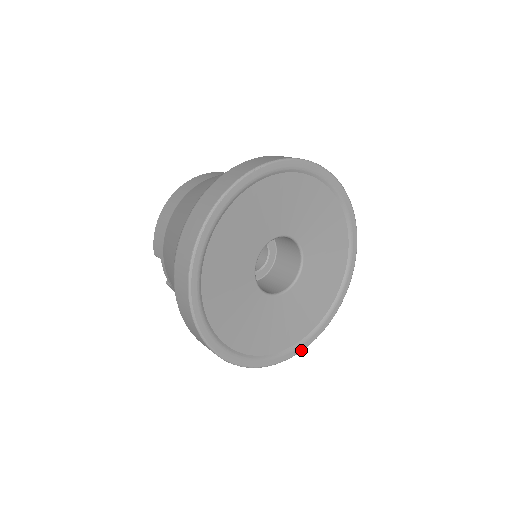
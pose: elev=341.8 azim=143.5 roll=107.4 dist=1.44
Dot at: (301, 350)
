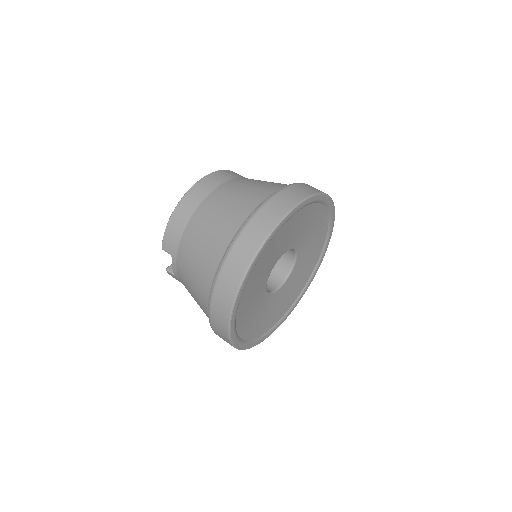
Dot at: occluded
